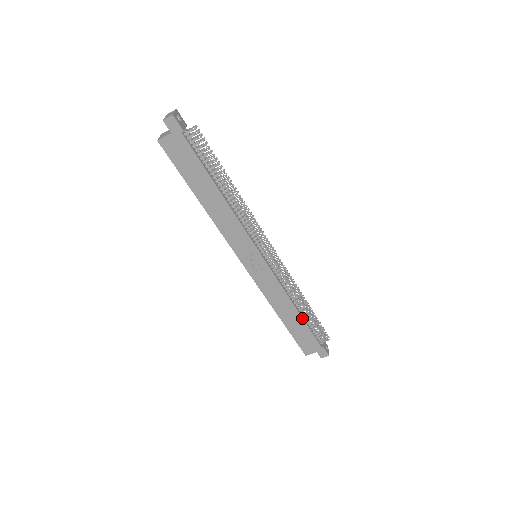
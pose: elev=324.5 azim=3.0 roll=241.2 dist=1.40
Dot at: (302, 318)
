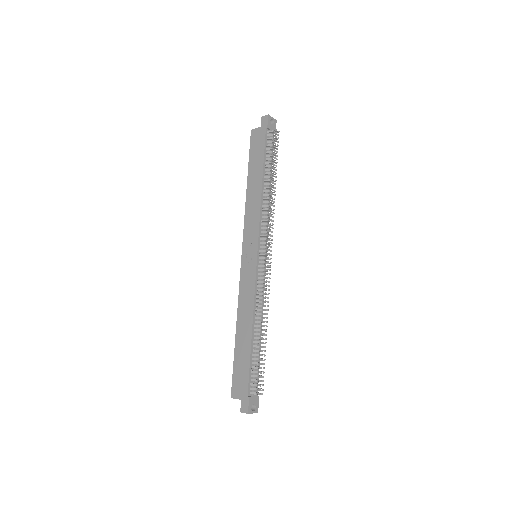
Dot at: (251, 343)
